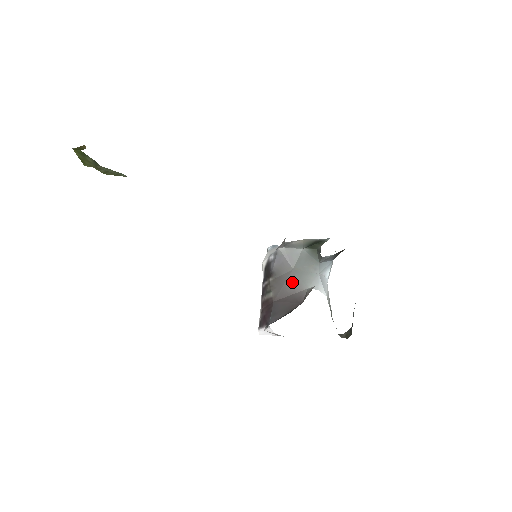
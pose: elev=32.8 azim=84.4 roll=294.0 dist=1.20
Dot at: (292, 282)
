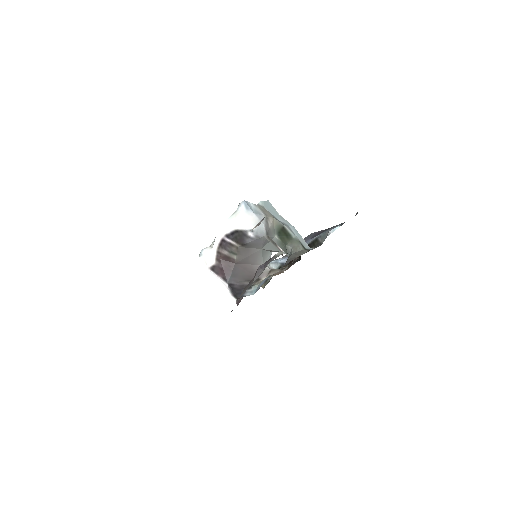
Dot at: (256, 257)
